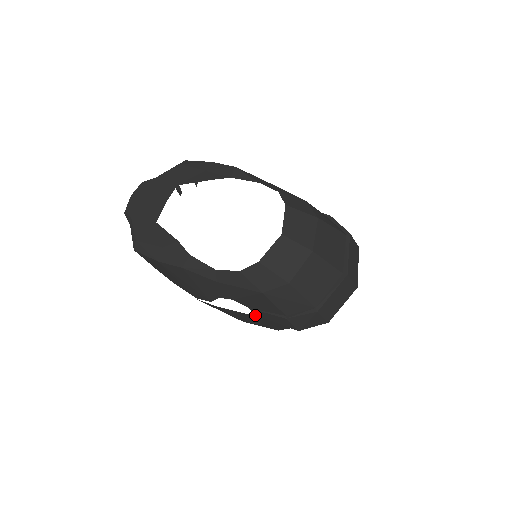
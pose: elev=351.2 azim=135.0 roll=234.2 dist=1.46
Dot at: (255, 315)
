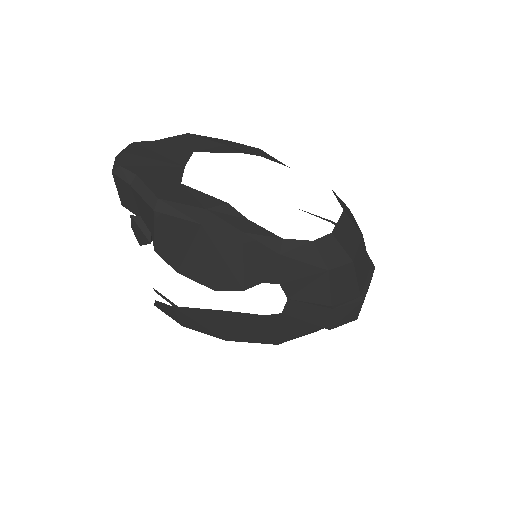
Dot at: (281, 314)
